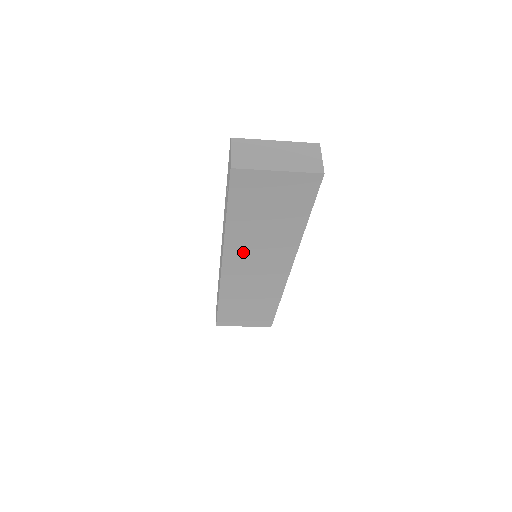
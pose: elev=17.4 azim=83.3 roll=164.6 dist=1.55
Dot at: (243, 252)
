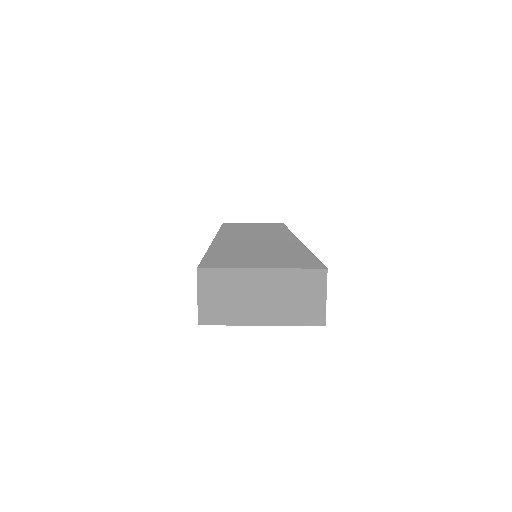
Dot at: occluded
